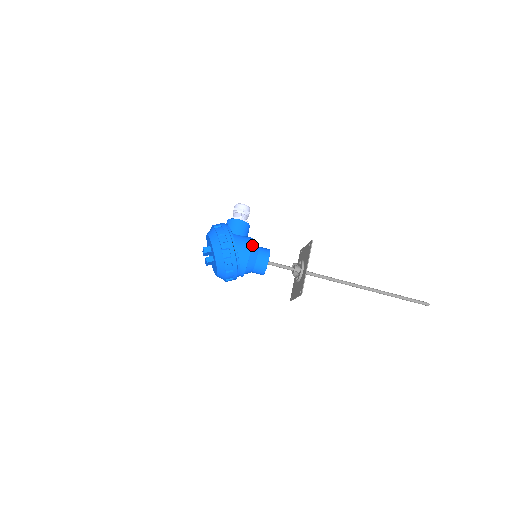
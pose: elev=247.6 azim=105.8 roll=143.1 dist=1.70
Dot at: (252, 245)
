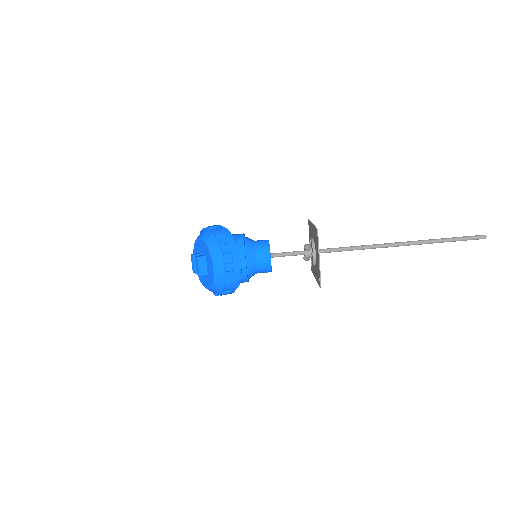
Dot at: occluded
